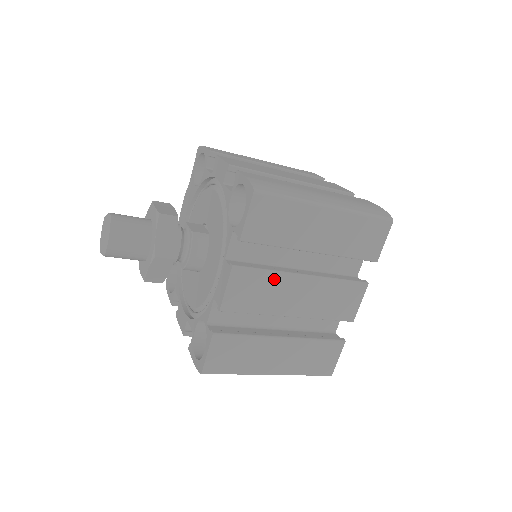
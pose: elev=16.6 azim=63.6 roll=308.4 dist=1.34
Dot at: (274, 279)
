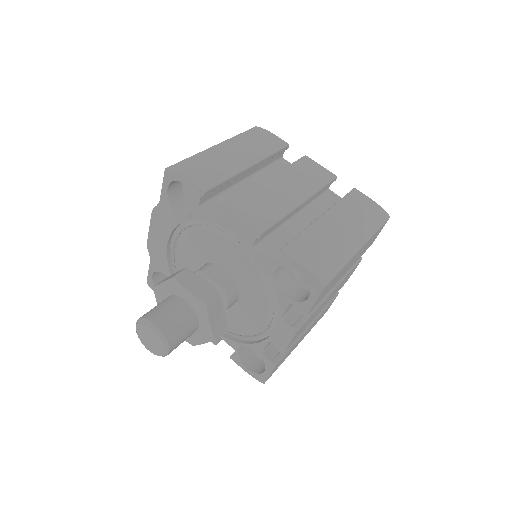
Dot at: (317, 310)
